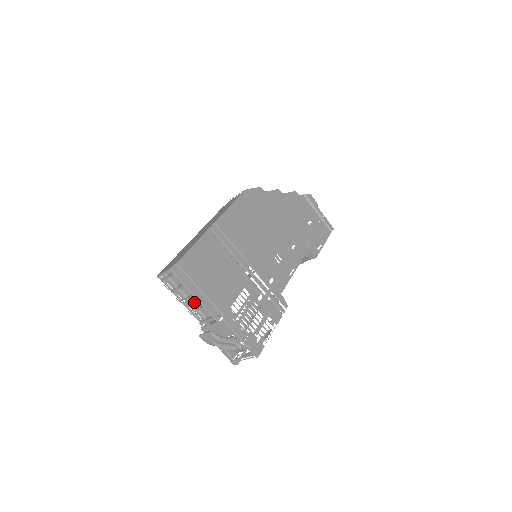
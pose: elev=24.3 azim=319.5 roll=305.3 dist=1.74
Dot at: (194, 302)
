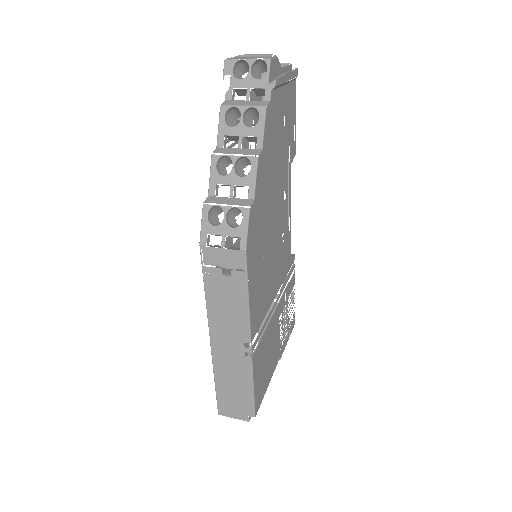
Dot at: occluded
